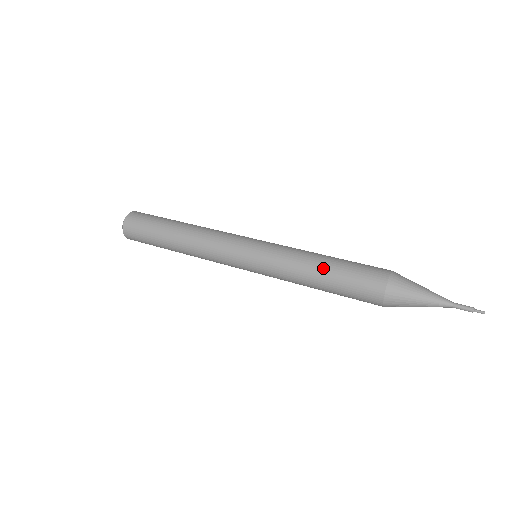
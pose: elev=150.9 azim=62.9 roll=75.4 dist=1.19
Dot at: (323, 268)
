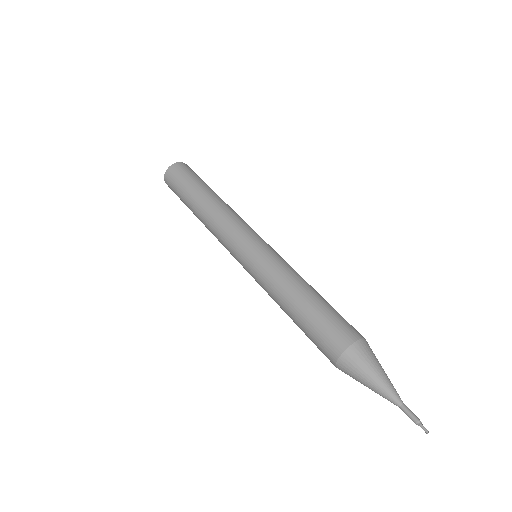
Dot at: (294, 307)
